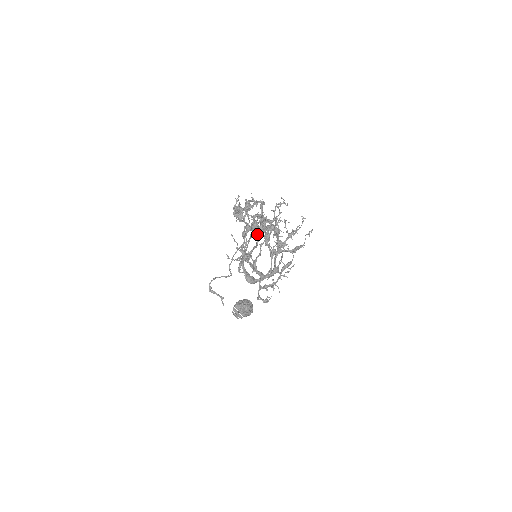
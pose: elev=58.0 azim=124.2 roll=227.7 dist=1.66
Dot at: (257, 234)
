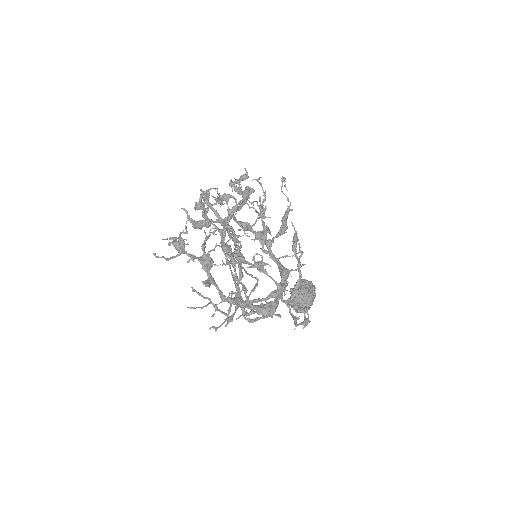
Dot at: occluded
